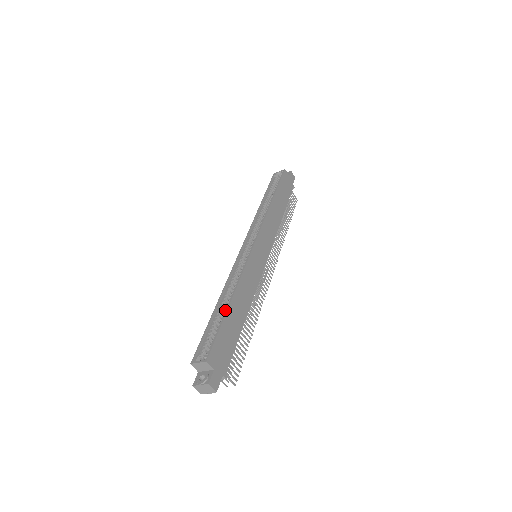
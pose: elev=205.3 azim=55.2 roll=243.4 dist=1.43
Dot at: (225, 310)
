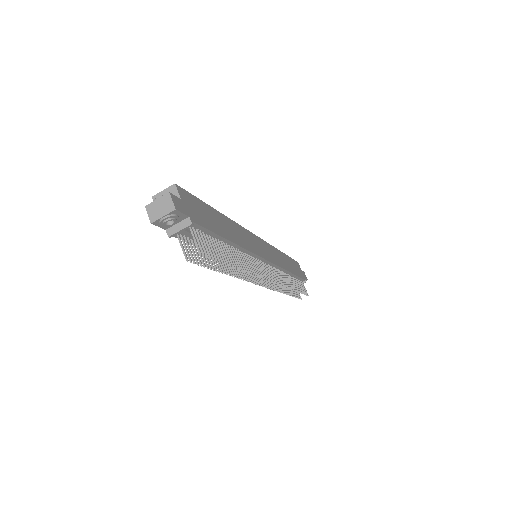
Dot at: occluded
